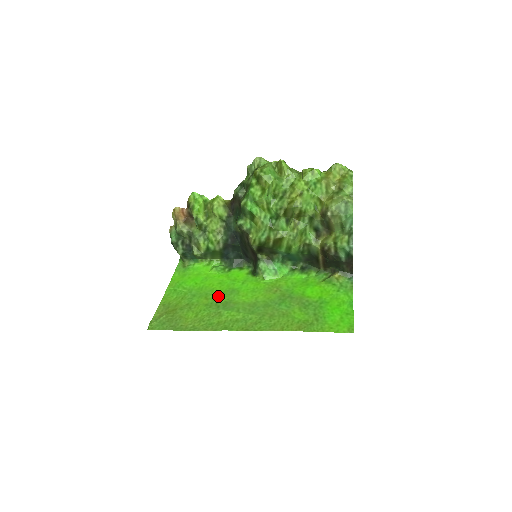
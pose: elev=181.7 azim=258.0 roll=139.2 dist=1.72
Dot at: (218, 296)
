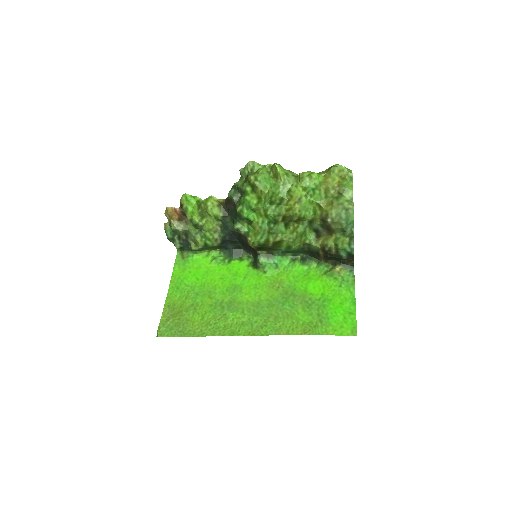
Dot at: (221, 294)
